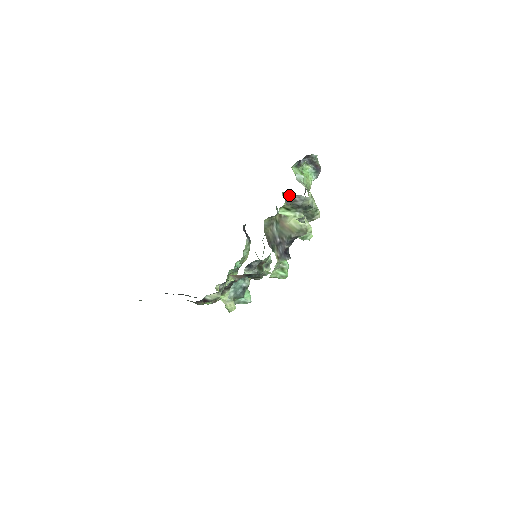
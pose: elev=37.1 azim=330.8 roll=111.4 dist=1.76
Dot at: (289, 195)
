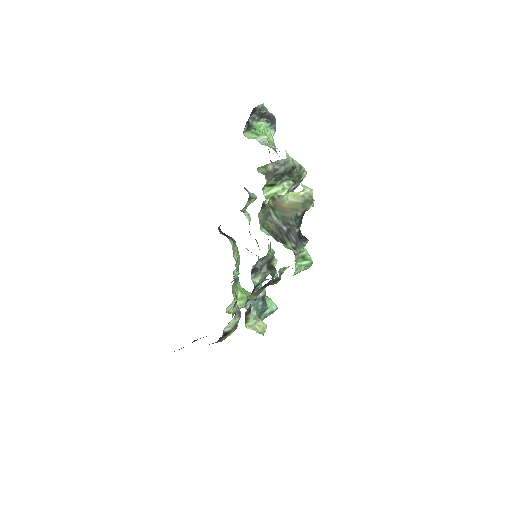
Dot at: (266, 167)
